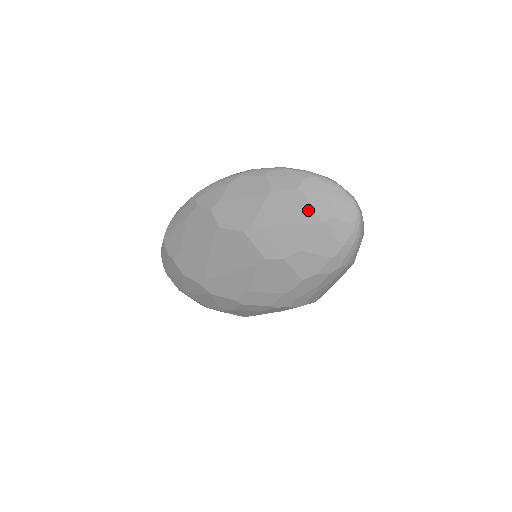
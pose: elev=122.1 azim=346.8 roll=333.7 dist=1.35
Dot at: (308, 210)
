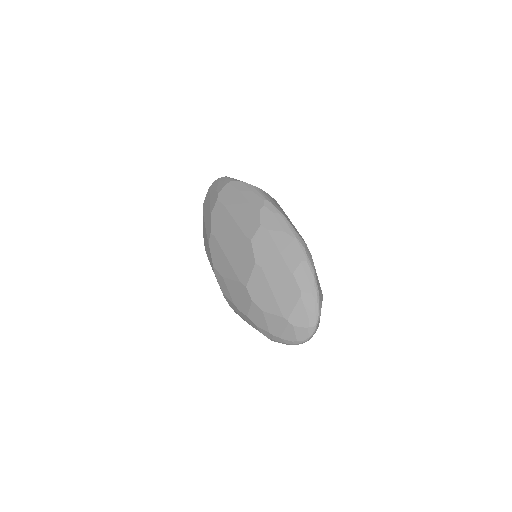
Dot at: (291, 306)
